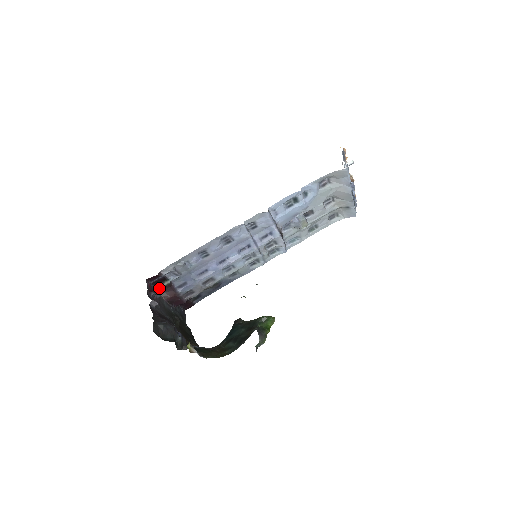
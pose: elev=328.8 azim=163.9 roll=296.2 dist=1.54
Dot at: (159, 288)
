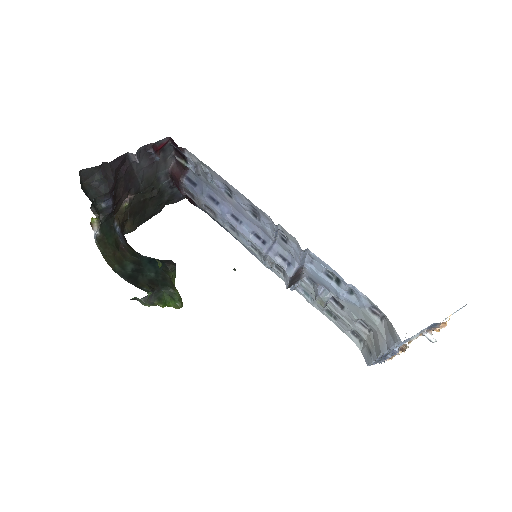
Dot at: (176, 156)
